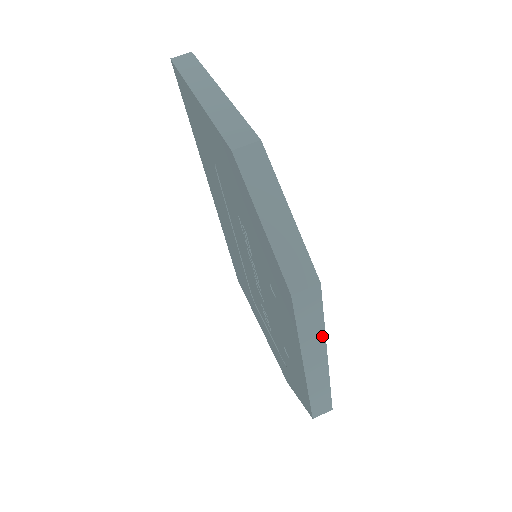
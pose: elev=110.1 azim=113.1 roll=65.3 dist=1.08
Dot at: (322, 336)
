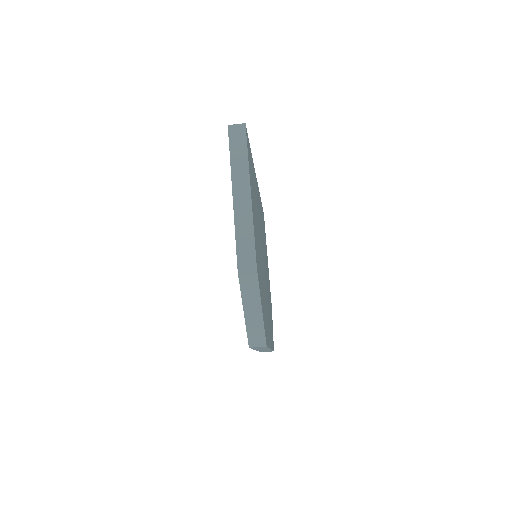
Dot at: (267, 348)
